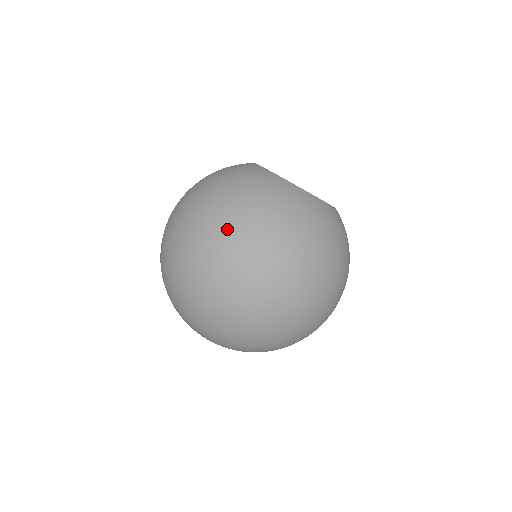
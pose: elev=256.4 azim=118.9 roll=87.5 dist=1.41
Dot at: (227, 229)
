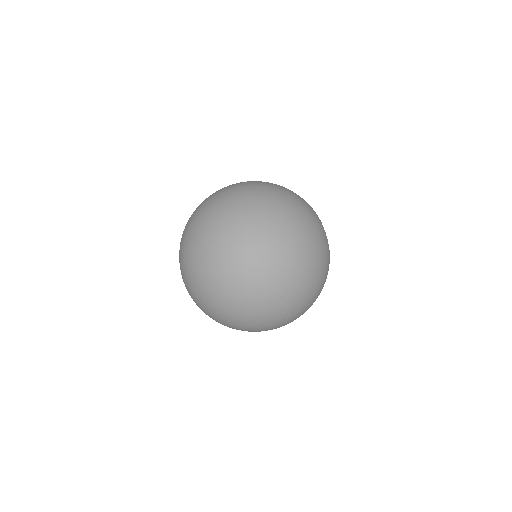
Dot at: (298, 261)
